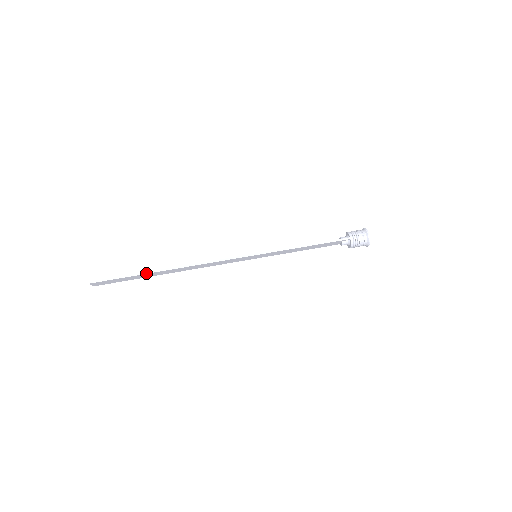
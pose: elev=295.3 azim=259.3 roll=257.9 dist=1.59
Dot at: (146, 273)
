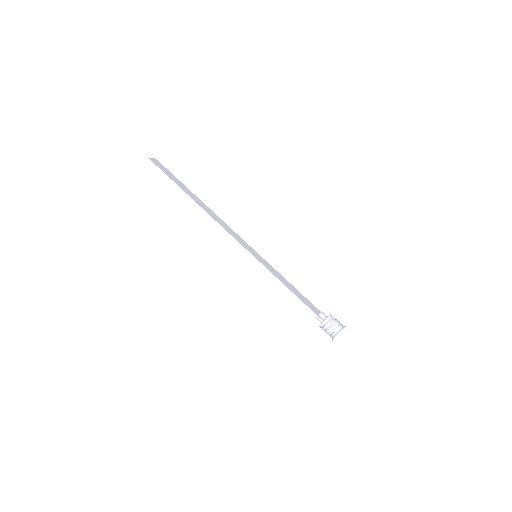
Dot at: (181, 190)
